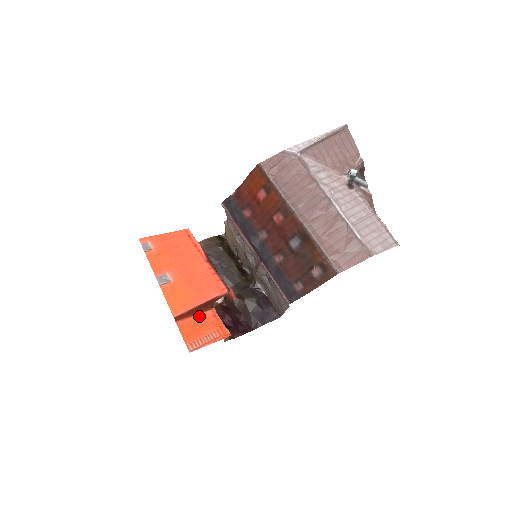
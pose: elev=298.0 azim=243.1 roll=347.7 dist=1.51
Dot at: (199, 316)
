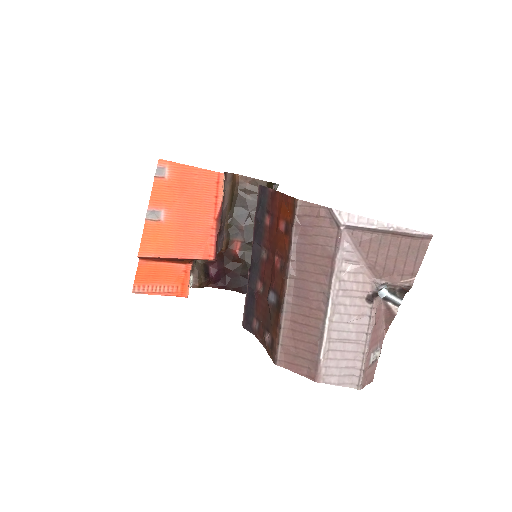
Dot at: (169, 265)
